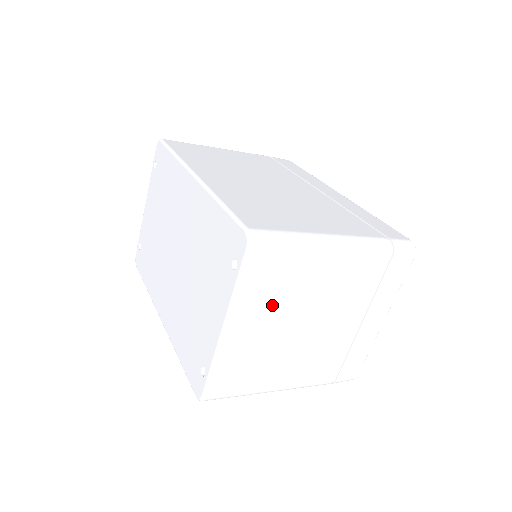
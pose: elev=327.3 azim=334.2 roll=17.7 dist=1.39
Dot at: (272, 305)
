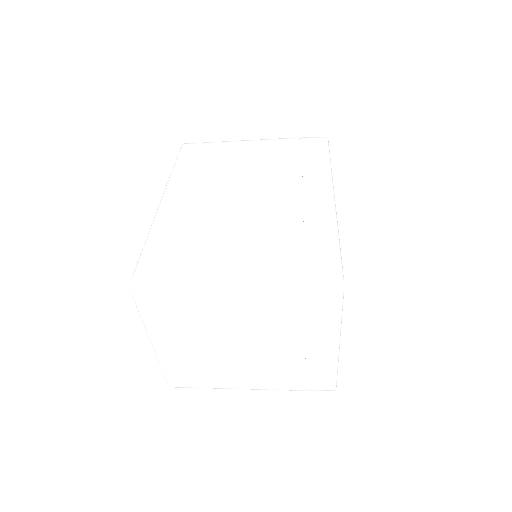
Dot at: (185, 332)
